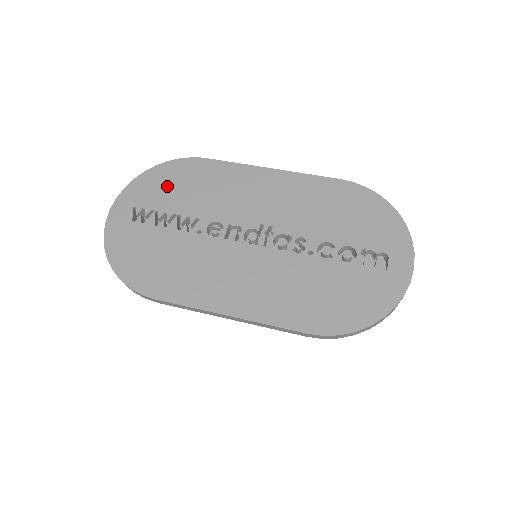
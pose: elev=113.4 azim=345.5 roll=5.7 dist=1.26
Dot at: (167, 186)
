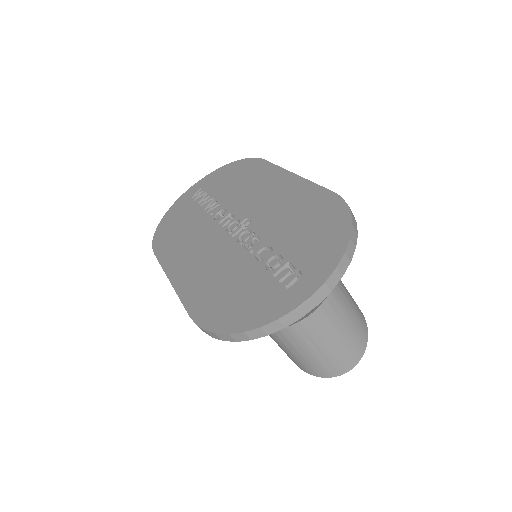
Dot at: (227, 177)
